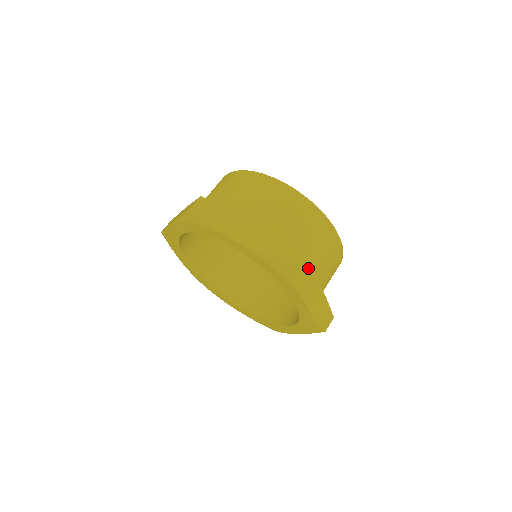
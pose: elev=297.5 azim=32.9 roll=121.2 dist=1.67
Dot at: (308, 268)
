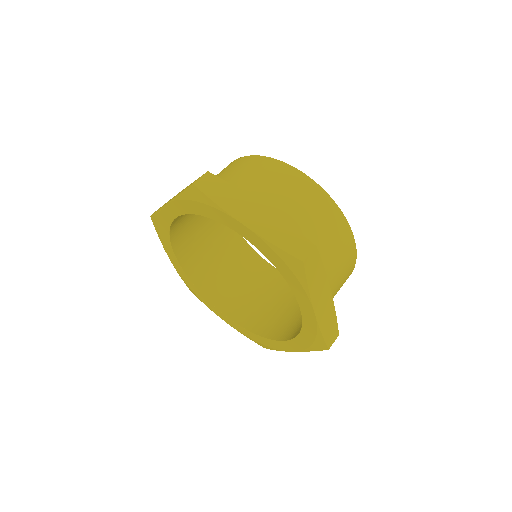
Dot at: (232, 187)
